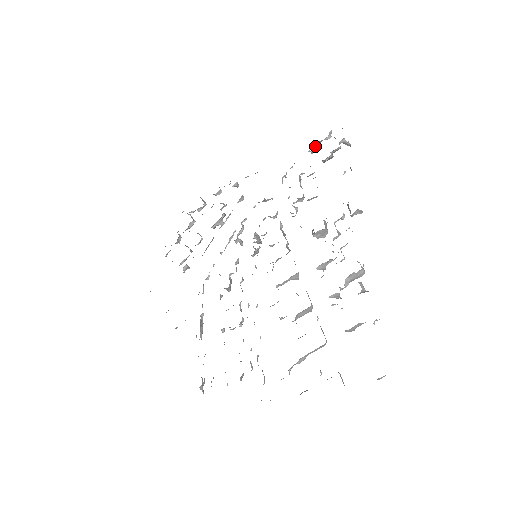
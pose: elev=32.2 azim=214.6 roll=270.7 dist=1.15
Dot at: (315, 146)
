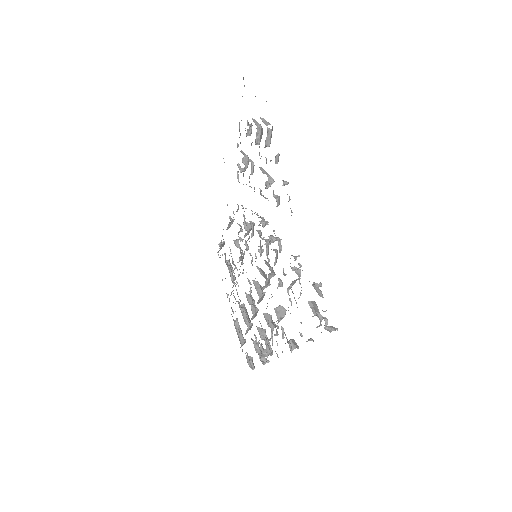
Dot at: (316, 291)
